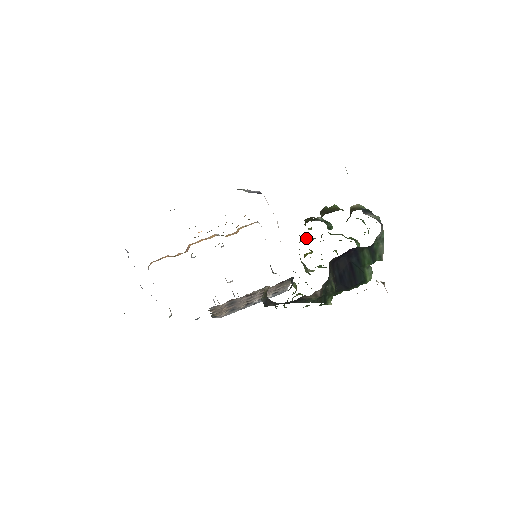
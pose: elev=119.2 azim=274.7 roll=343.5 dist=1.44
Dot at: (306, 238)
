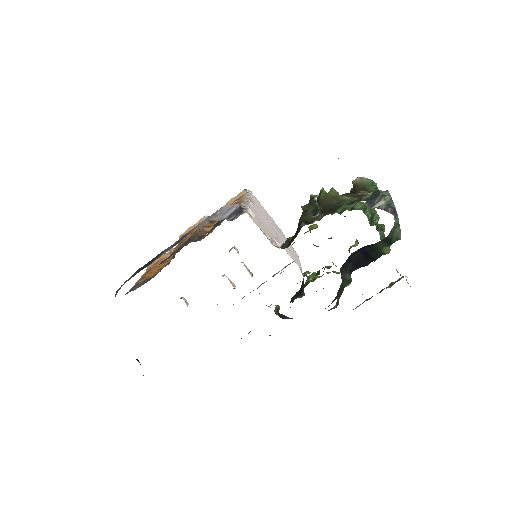
Dot at: occluded
